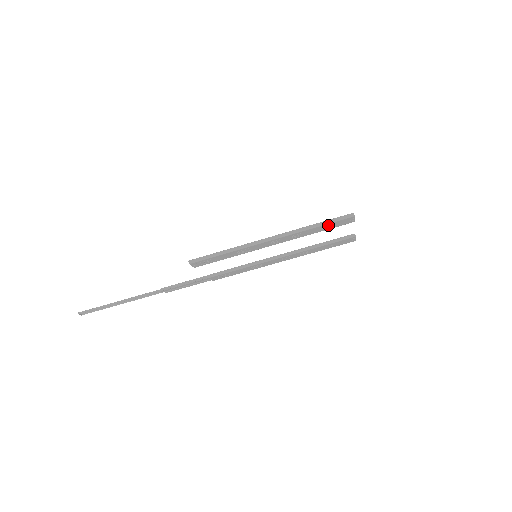
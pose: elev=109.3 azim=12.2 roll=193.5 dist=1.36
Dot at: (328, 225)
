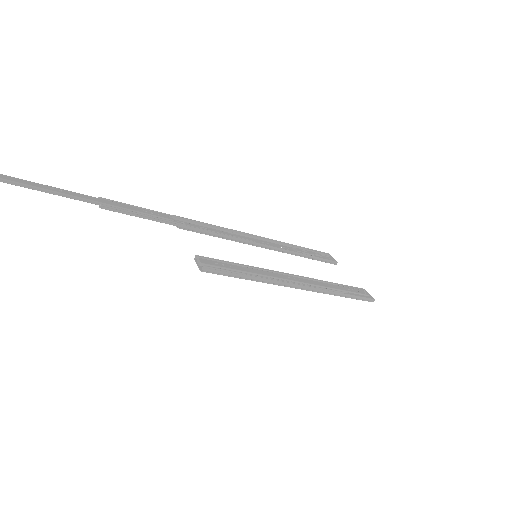
Dot at: occluded
